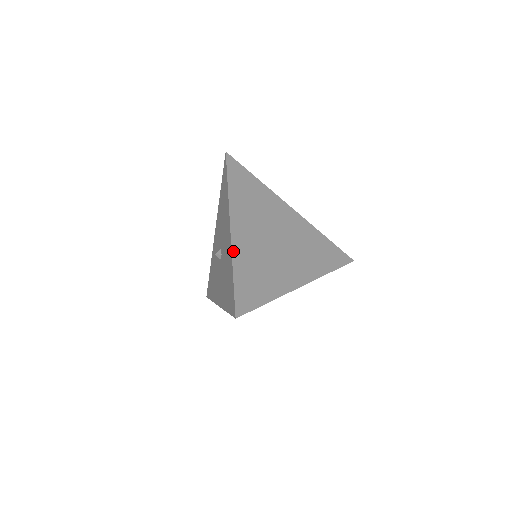
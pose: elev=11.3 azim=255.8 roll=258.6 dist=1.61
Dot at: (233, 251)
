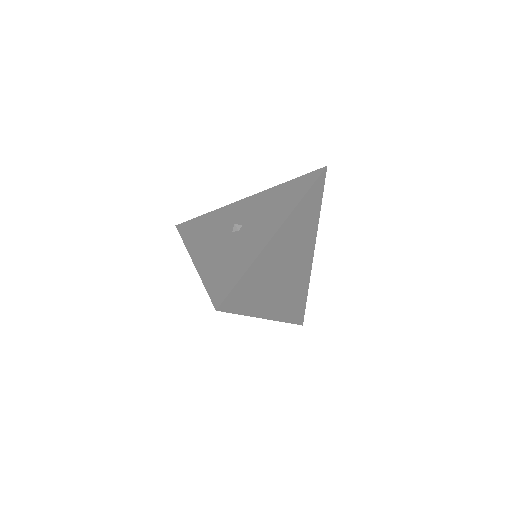
Dot at: (261, 253)
